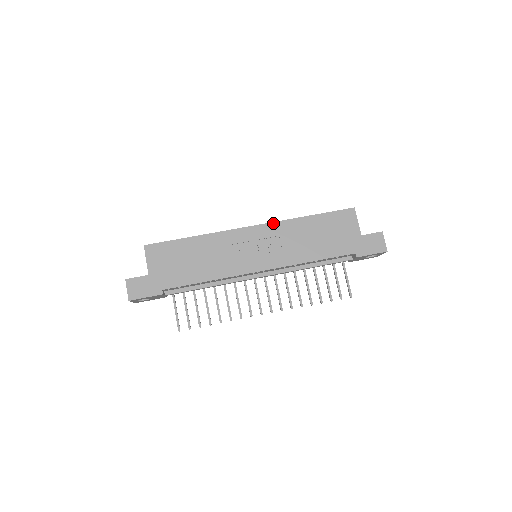
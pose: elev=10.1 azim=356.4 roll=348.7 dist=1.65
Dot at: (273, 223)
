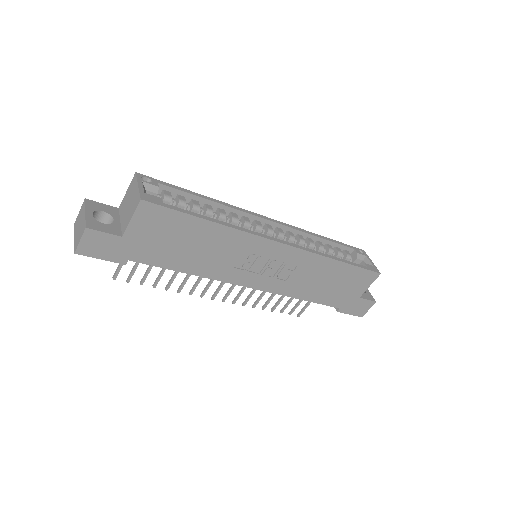
Dot at: (304, 251)
